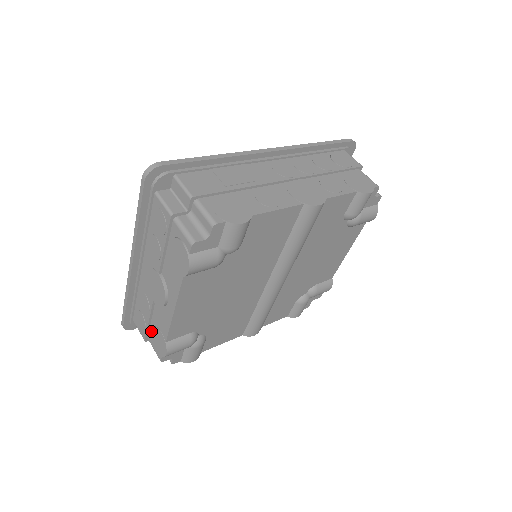
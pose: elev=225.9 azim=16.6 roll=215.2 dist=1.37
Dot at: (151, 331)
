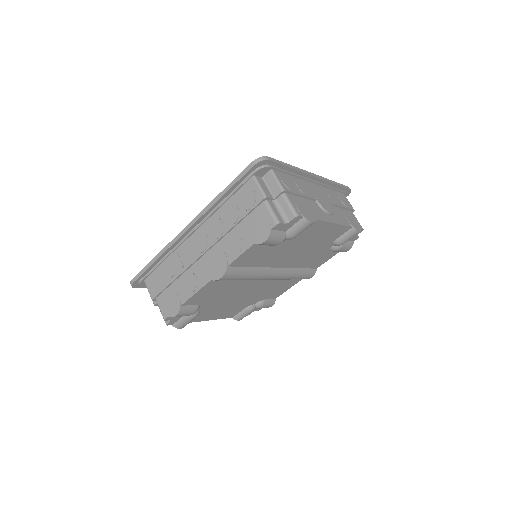
Dot at: occluded
